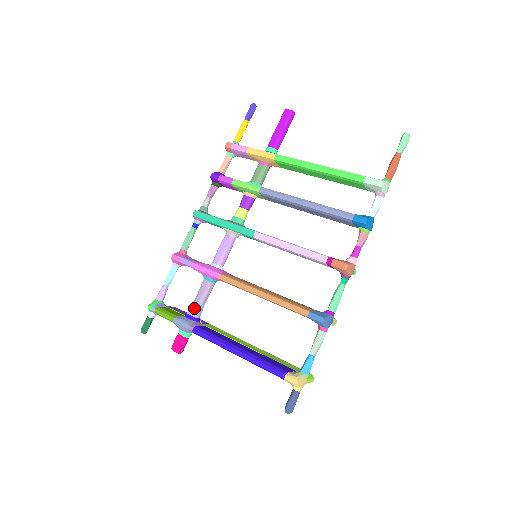
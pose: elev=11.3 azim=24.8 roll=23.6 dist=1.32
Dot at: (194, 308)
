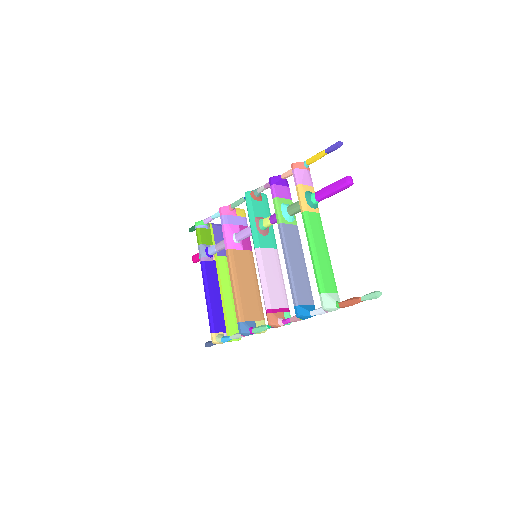
Dot at: (211, 249)
